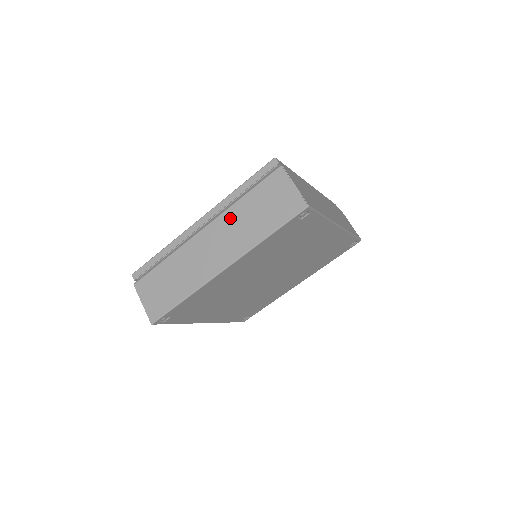
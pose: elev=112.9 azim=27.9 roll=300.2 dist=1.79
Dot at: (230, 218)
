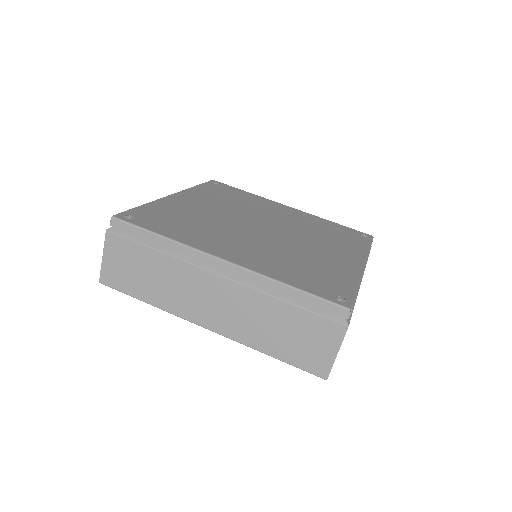
Dot at: (254, 302)
